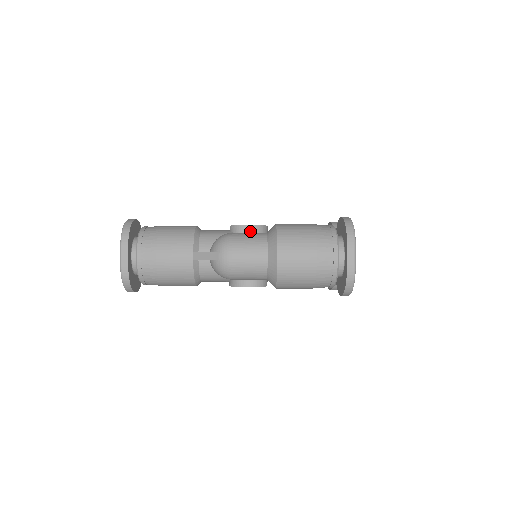
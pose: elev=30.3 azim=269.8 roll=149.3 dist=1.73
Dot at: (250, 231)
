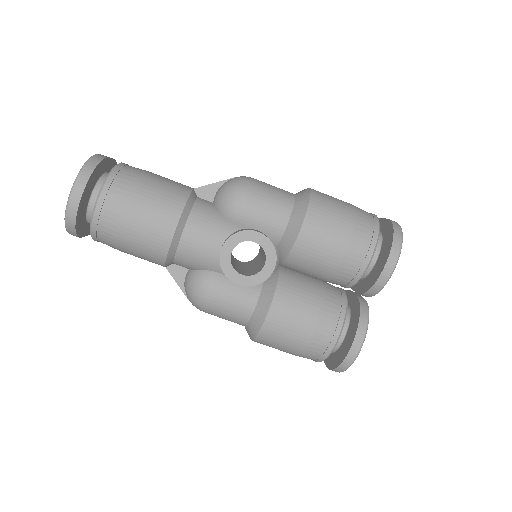
Dot at: occluded
